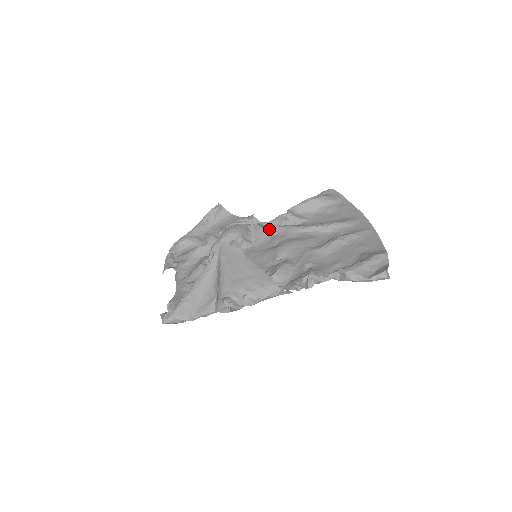
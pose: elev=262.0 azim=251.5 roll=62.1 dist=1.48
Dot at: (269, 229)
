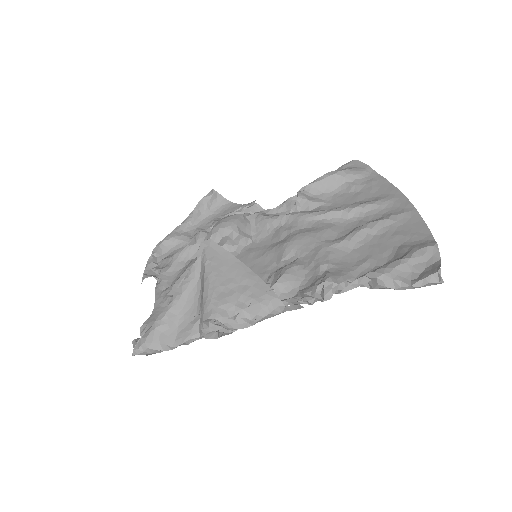
Dot at: (273, 218)
